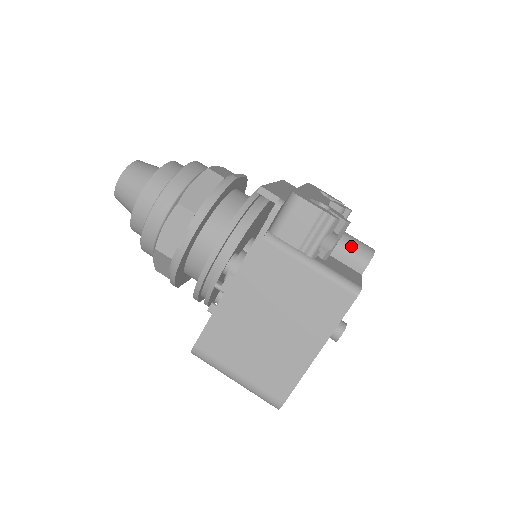
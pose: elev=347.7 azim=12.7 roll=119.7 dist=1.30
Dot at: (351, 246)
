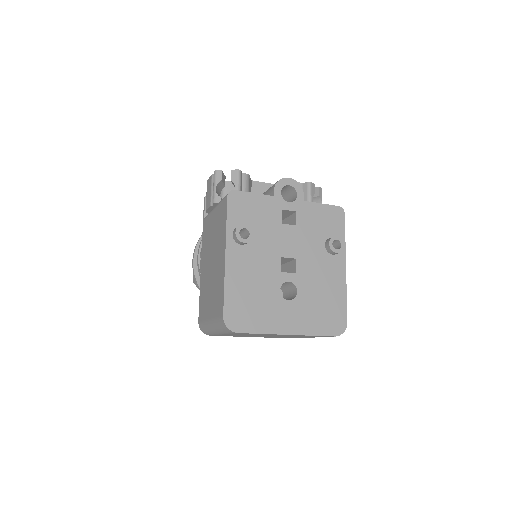
Dot at: (269, 188)
